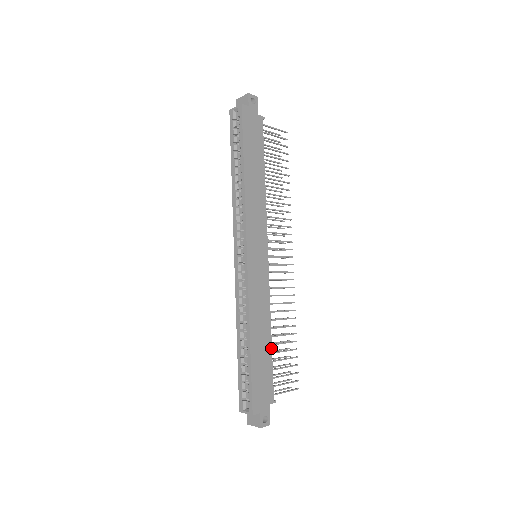
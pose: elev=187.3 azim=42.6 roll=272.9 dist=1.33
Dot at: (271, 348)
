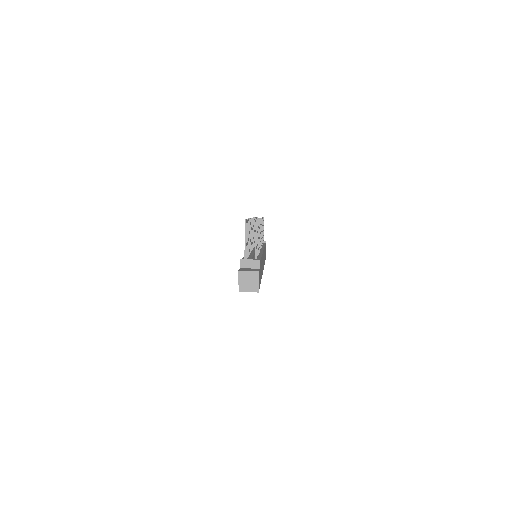
Dot at: occluded
